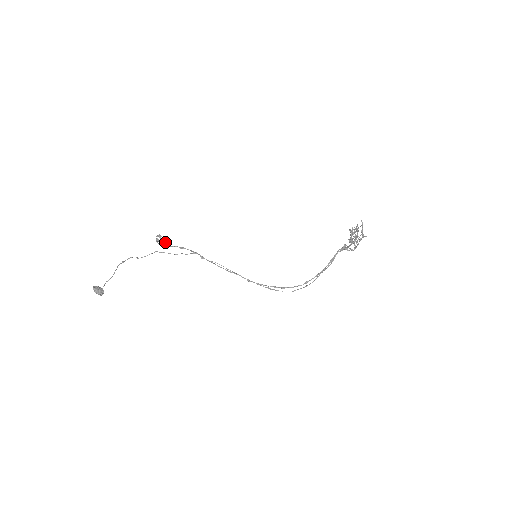
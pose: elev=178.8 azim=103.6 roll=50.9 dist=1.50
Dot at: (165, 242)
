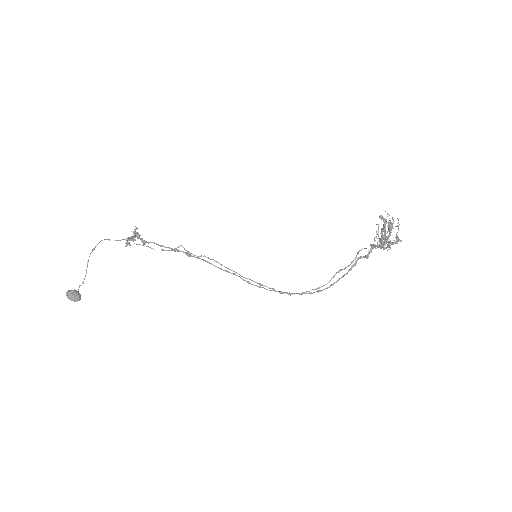
Dot at: (139, 236)
